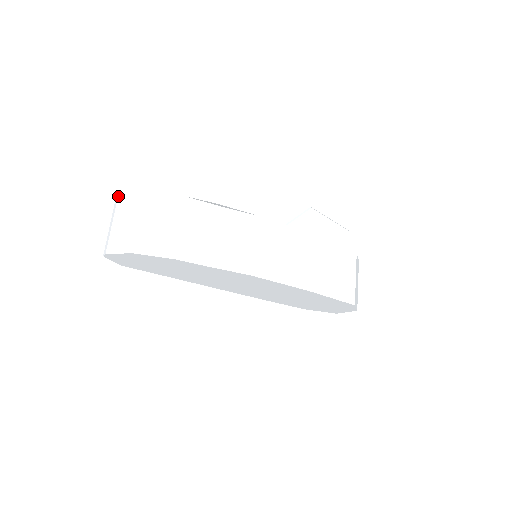
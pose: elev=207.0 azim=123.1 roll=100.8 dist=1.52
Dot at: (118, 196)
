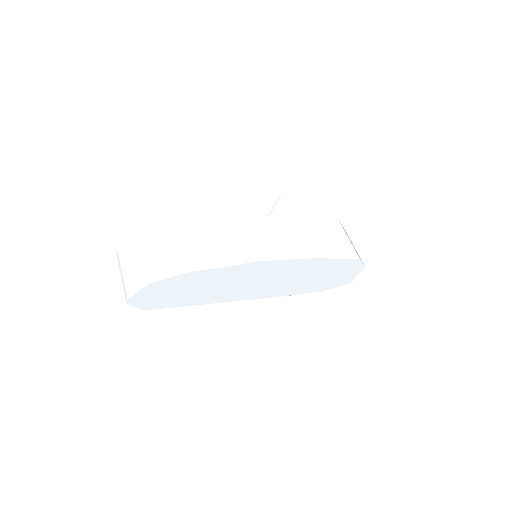
Dot at: (118, 251)
